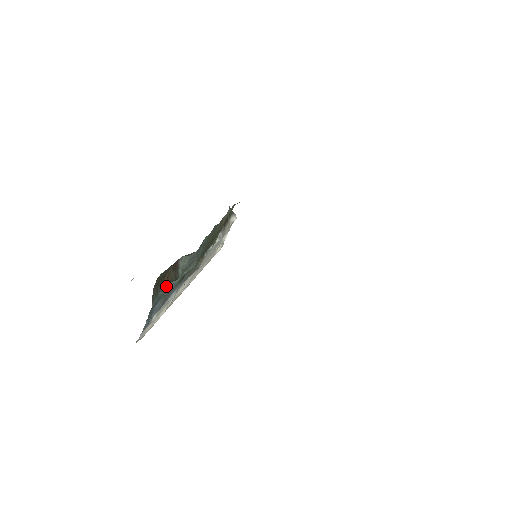
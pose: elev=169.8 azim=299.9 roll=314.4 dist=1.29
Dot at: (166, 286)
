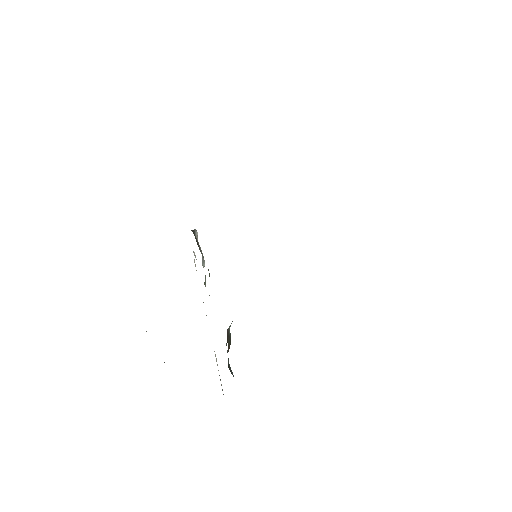
Dot at: (227, 352)
